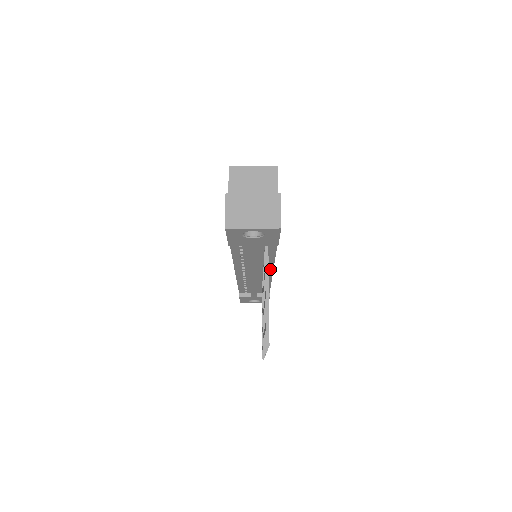
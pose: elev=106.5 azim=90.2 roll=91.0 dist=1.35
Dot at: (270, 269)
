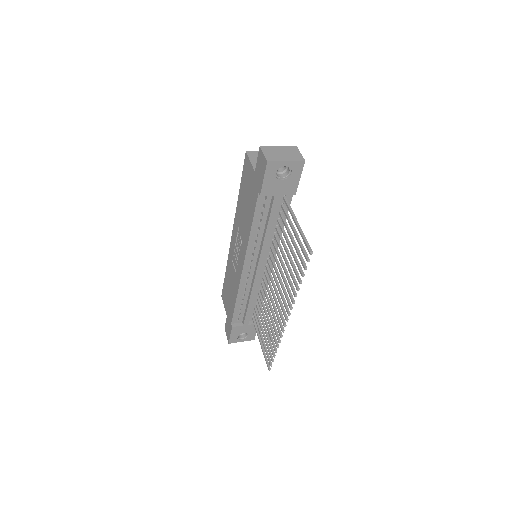
Dot at: (273, 257)
